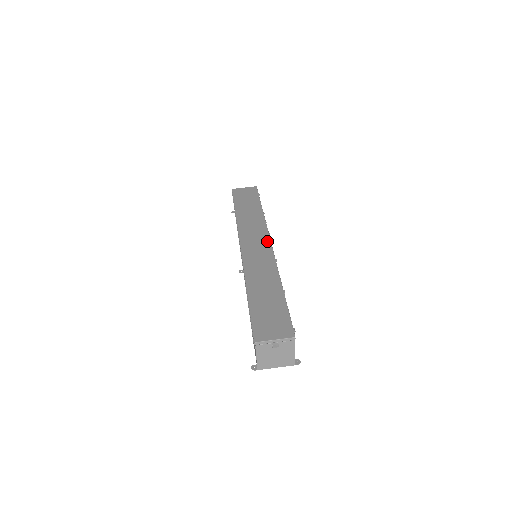
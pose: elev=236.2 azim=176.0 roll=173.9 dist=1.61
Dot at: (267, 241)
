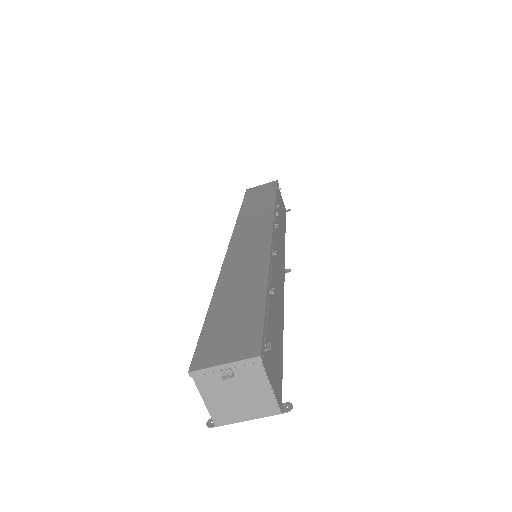
Dot at: (267, 231)
